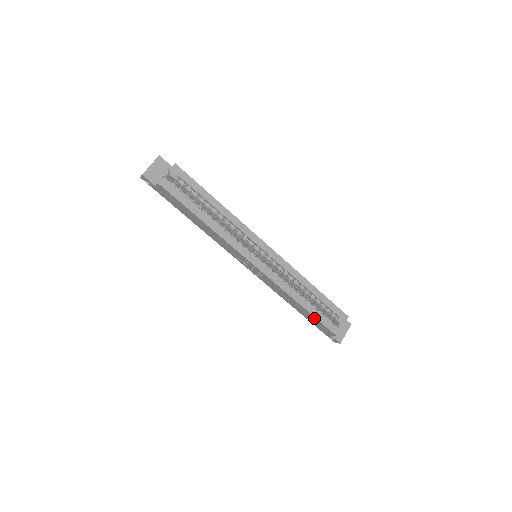
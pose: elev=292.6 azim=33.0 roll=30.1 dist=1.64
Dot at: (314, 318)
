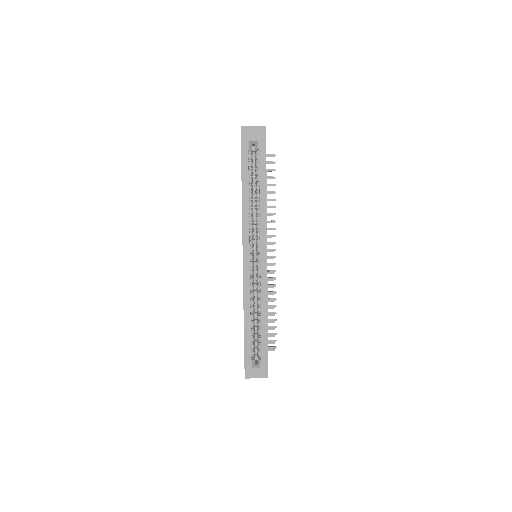
Dot at: (244, 338)
